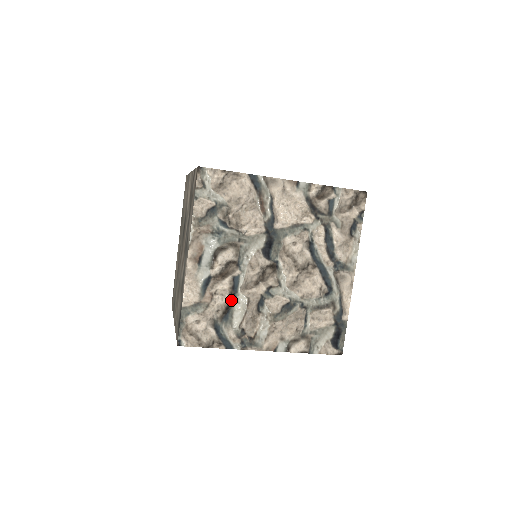
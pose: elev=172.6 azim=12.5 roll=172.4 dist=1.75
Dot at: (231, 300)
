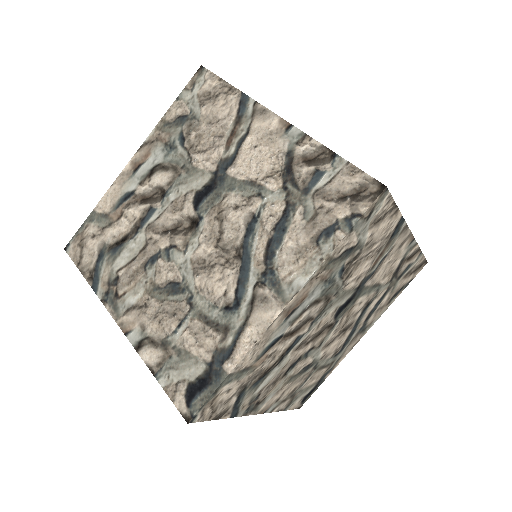
Dot at: (132, 233)
